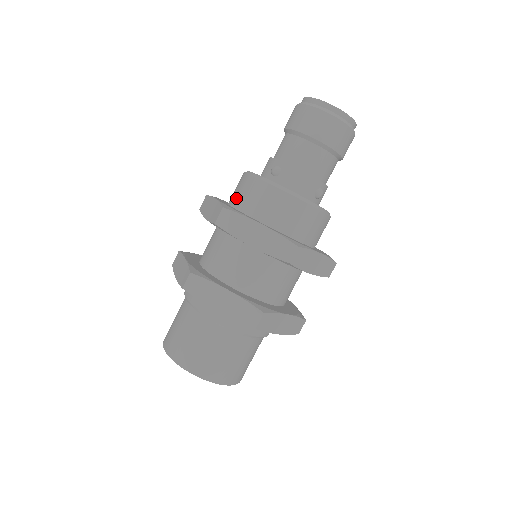
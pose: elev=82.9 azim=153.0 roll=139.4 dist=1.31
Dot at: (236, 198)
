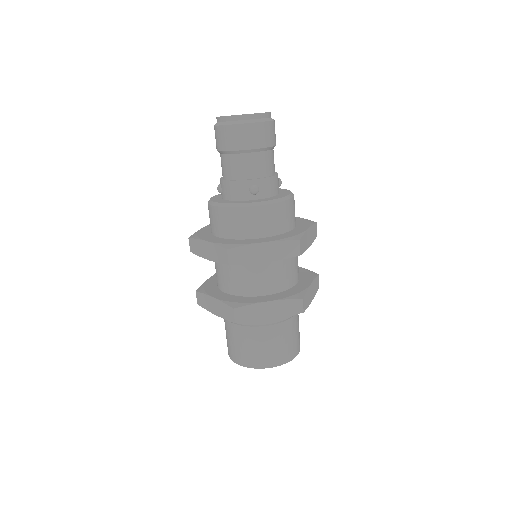
Dot at: occluded
